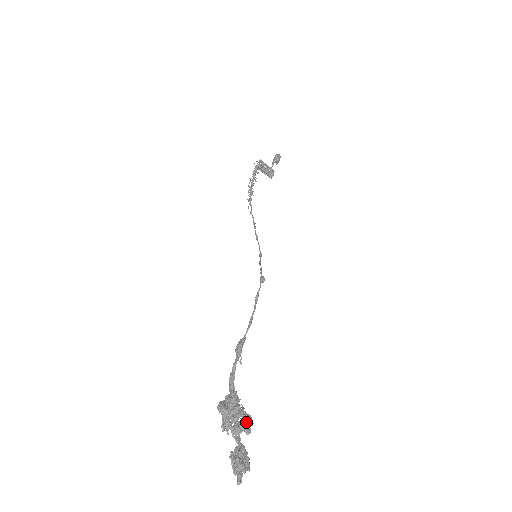
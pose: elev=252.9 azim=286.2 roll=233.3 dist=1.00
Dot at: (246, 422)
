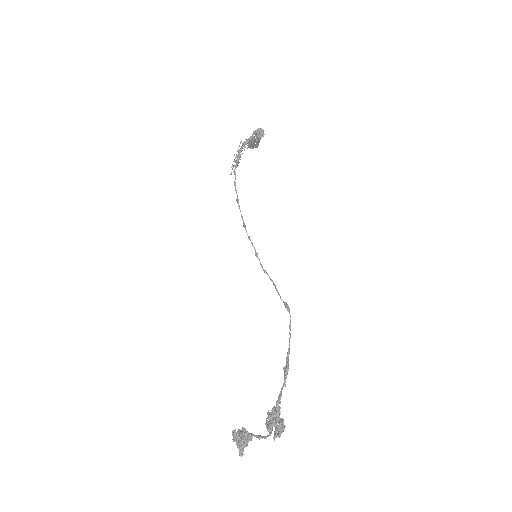
Dot at: occluded
